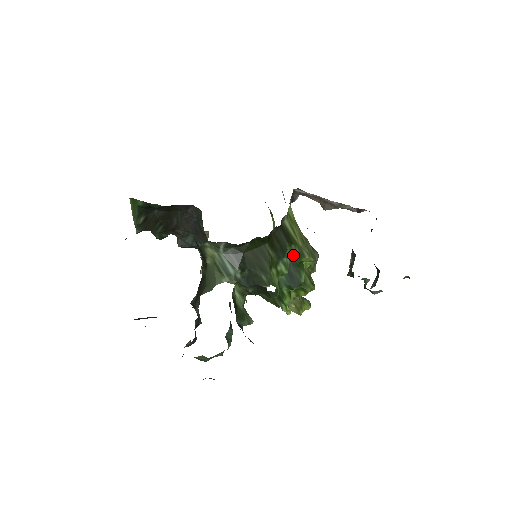
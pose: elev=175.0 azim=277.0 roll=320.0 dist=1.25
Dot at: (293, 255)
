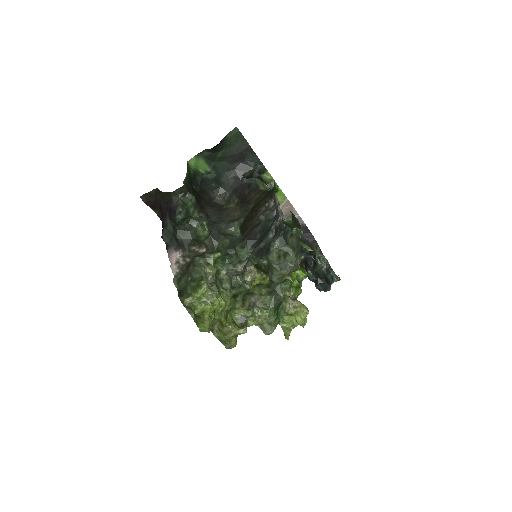
Dot at: occluded
